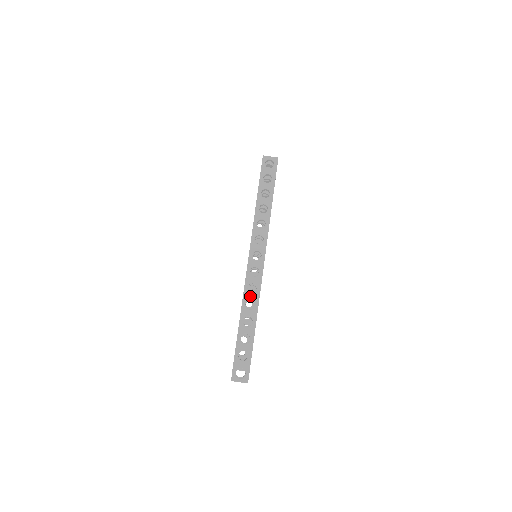
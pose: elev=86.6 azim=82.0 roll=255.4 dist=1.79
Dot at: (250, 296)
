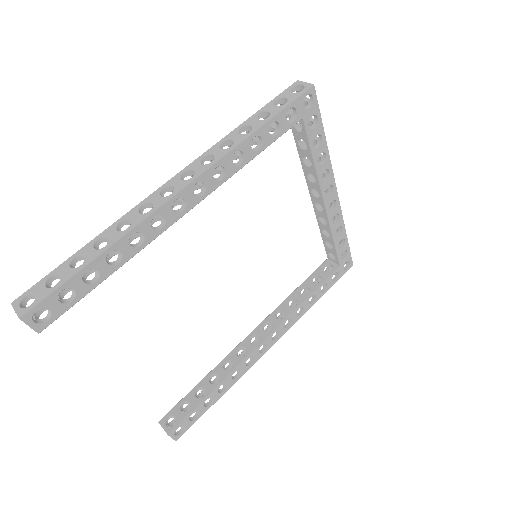
Dot at: (134, 215)
